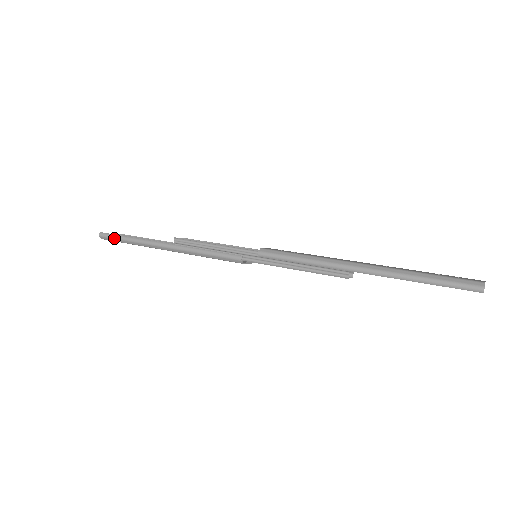
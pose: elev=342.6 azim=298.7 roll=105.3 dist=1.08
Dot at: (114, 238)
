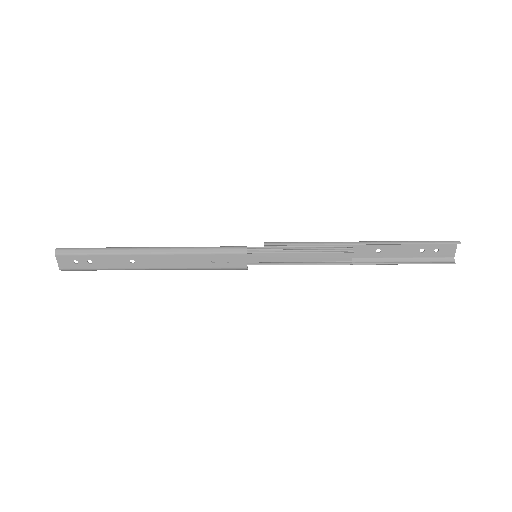
Dot at: (79, 249)
